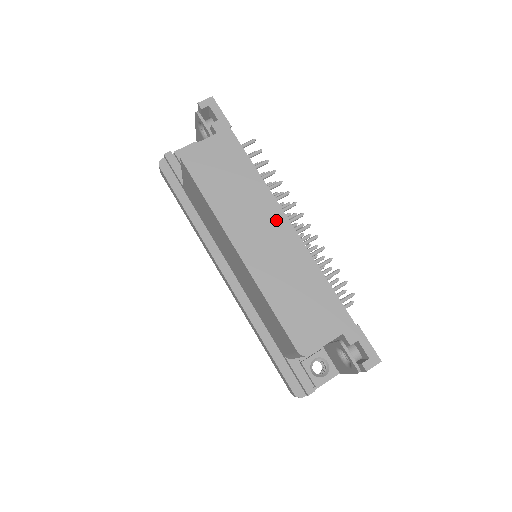
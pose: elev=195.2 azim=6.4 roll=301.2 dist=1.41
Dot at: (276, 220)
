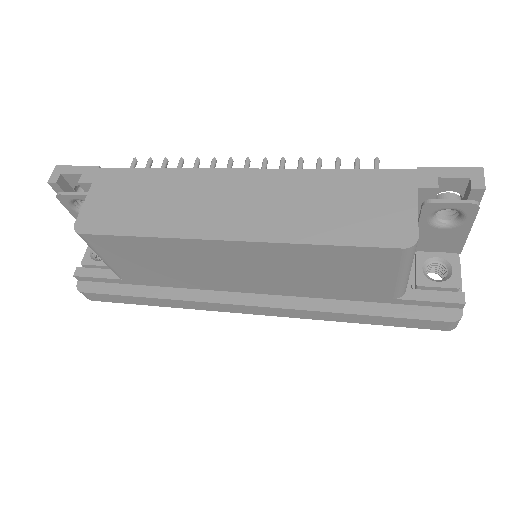
Dot at: (230, 181)
